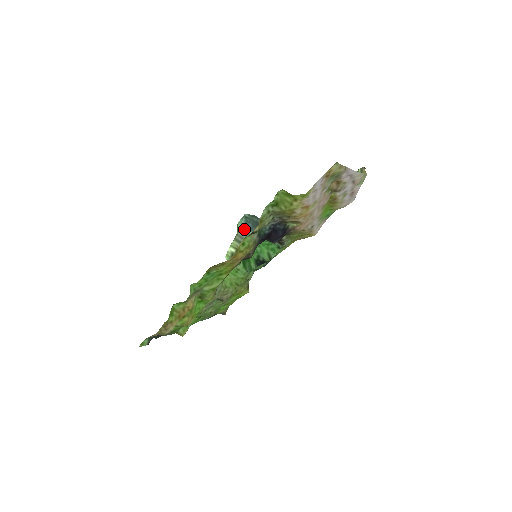
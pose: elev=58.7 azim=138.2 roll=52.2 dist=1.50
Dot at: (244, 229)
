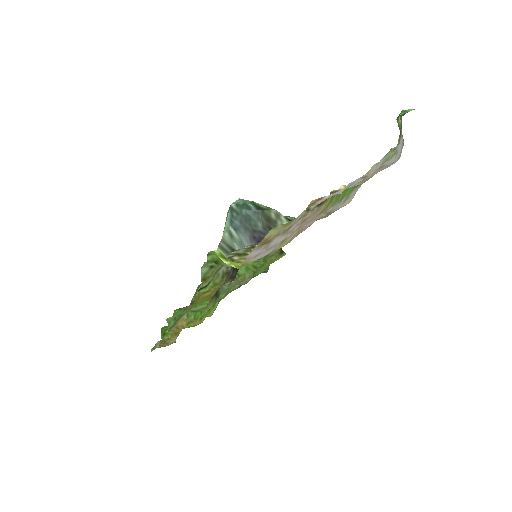
Dot at: (228, 231)
